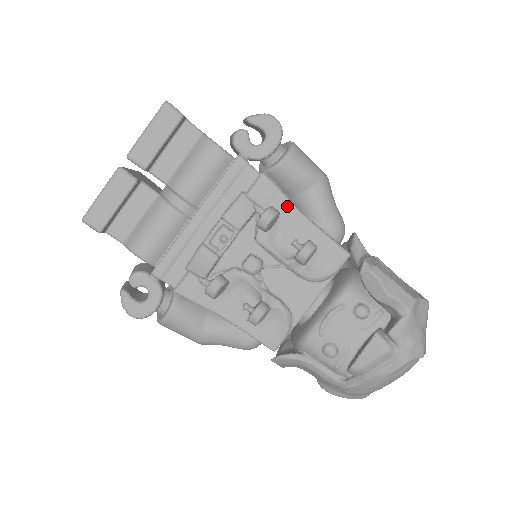
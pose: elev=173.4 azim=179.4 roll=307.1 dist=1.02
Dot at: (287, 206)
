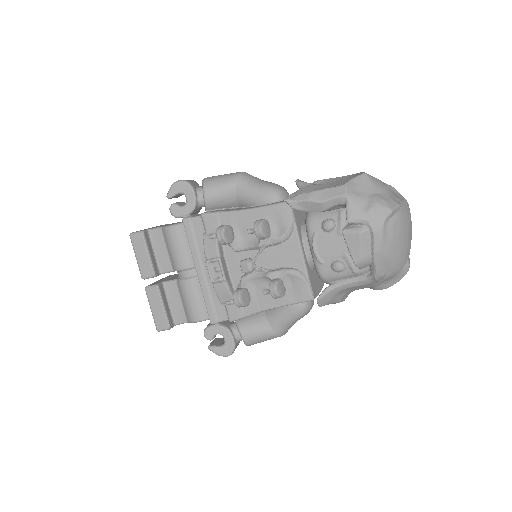
Dot at: (230, 216)
